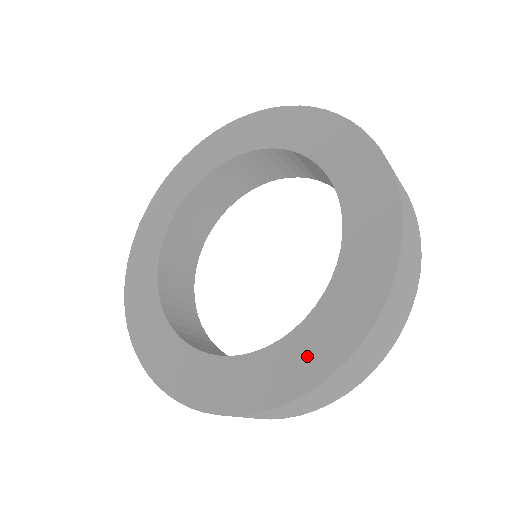
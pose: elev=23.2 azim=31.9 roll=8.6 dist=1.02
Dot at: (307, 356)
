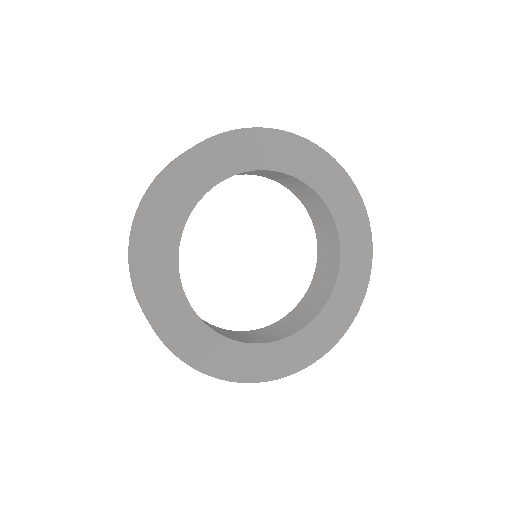
Dot at: (323, 335)
